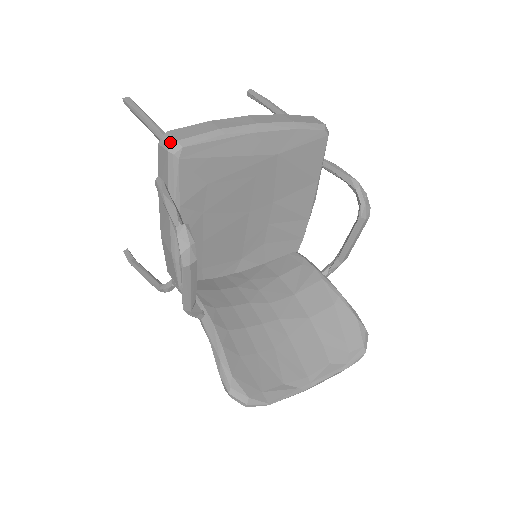
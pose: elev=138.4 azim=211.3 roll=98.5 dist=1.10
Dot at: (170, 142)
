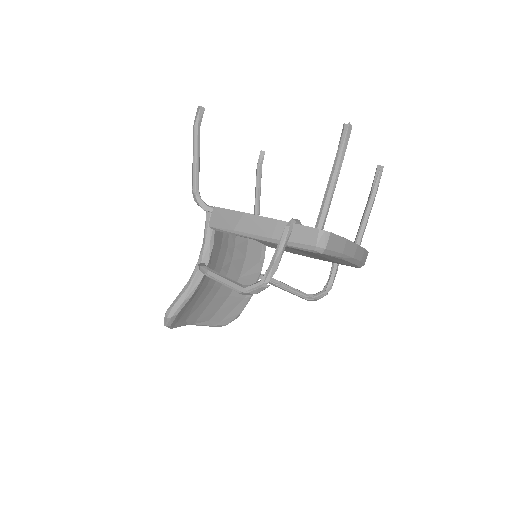
Dot at: (323, 244)
